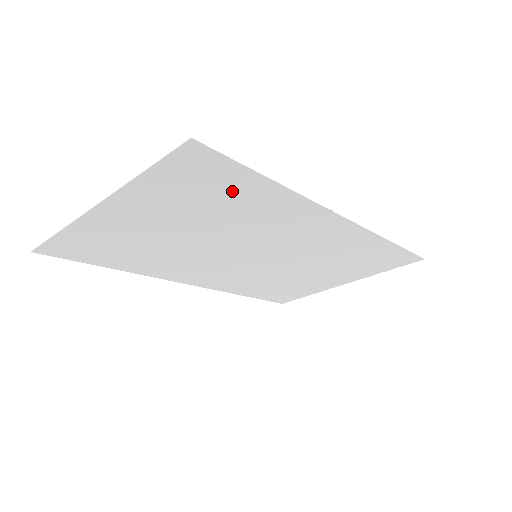
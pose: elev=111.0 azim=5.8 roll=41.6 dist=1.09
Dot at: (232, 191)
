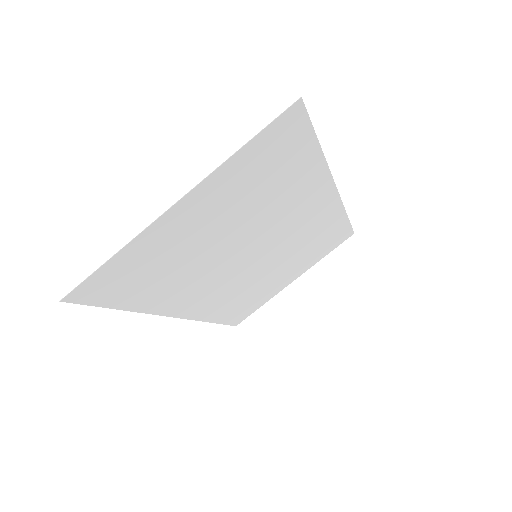
Dot at: (289, 165)
